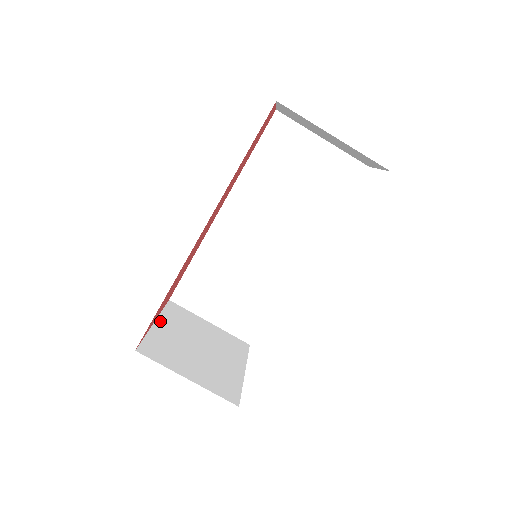
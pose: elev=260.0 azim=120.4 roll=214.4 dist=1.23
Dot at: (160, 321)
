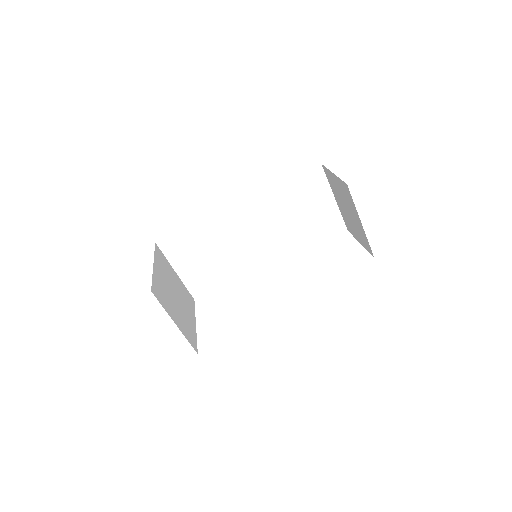
Dot at: (156, 264)
